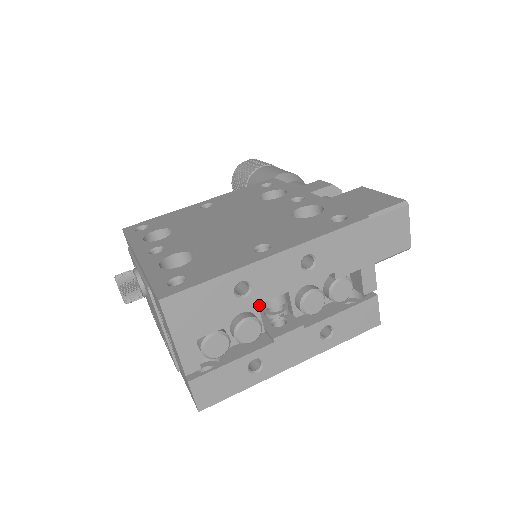
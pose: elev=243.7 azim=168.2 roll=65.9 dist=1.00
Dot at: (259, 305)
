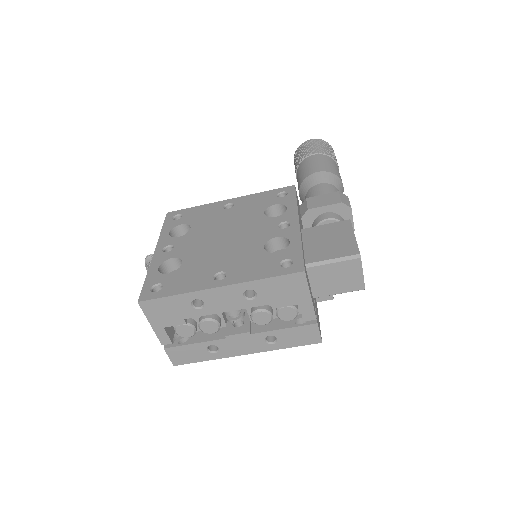
Dot at: occluded
